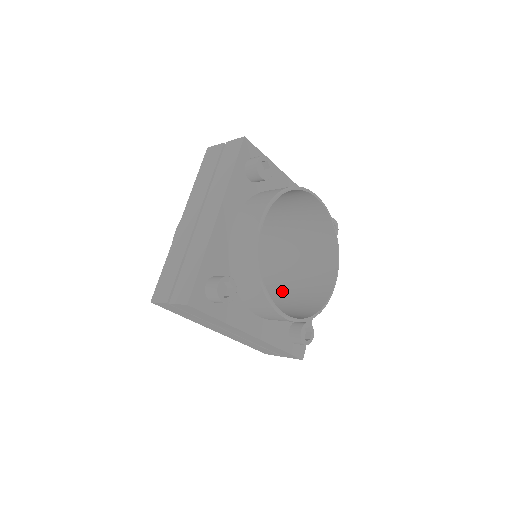
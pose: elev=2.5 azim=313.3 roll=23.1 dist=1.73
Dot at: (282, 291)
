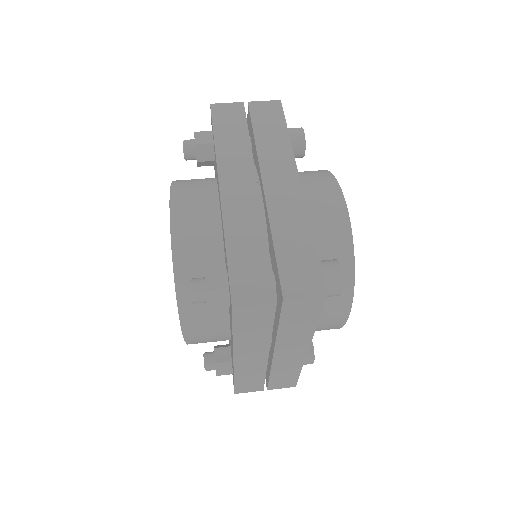
Dot at: occluded
